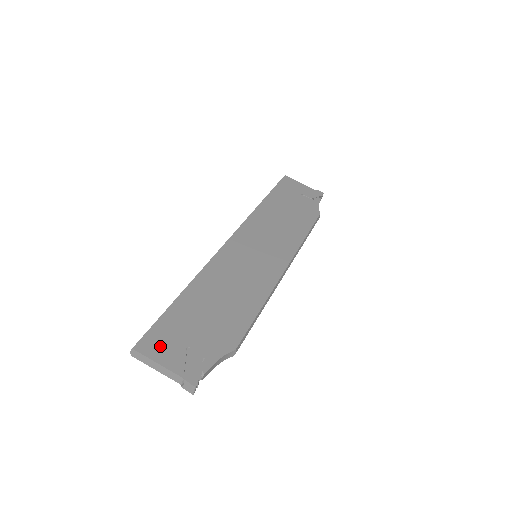
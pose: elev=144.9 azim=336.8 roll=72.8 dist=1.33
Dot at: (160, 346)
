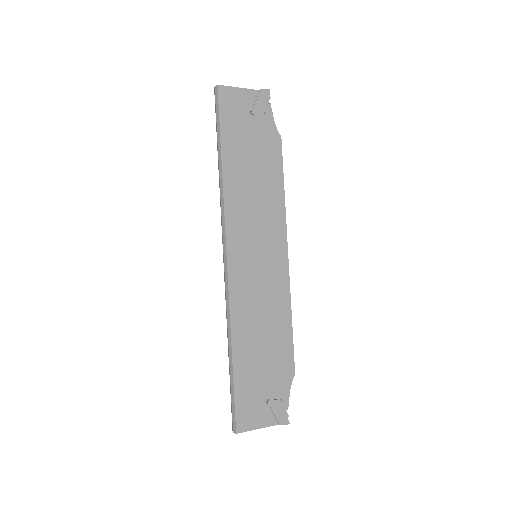
Dot at: (251, 416)
